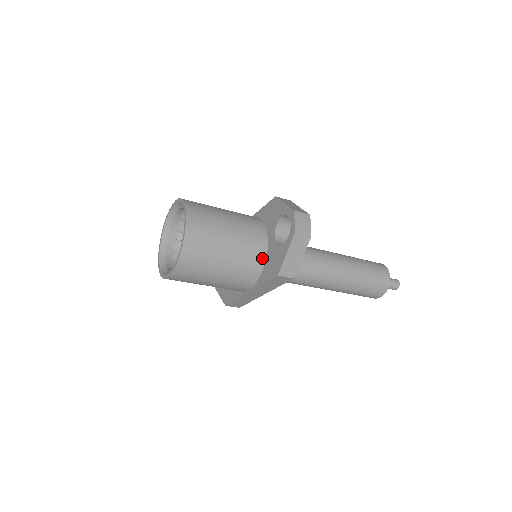
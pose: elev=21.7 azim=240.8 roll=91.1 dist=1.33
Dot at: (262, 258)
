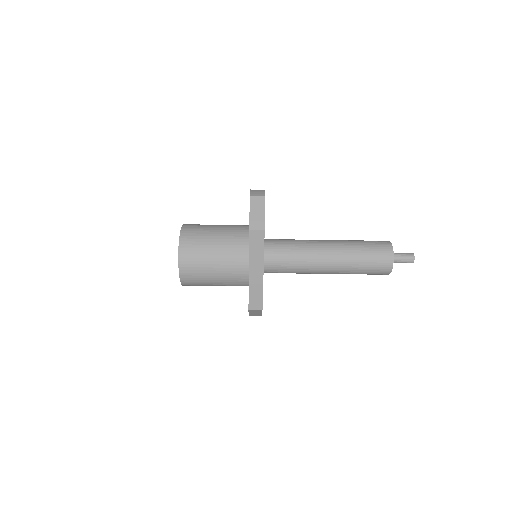
Dot at: (246, 237)
